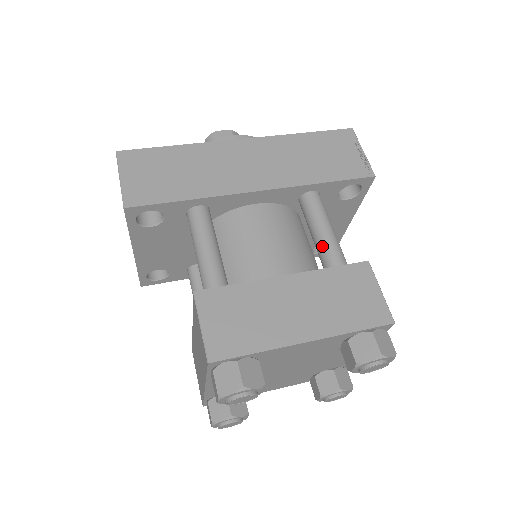
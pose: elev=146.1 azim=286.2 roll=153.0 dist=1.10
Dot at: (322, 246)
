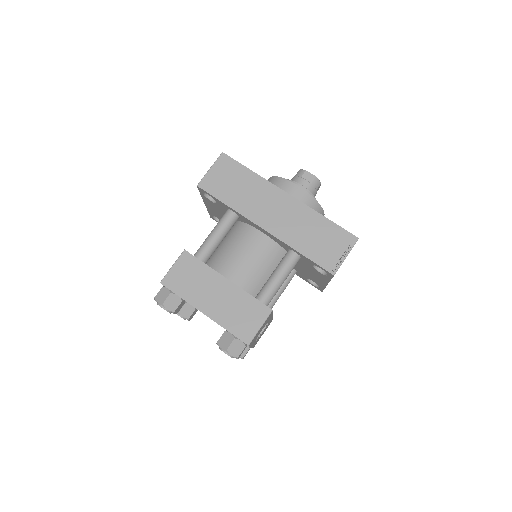
Dot at: (267, 283)
